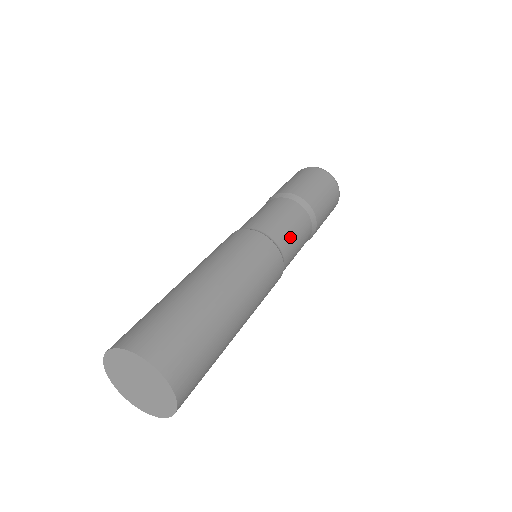
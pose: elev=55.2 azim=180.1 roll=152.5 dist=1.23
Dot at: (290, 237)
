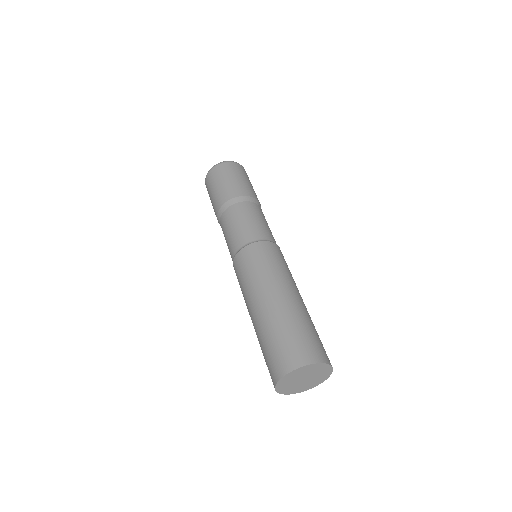
Dot at: occluded
